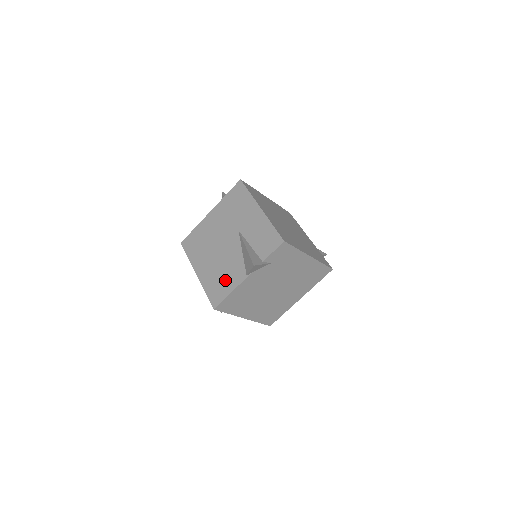
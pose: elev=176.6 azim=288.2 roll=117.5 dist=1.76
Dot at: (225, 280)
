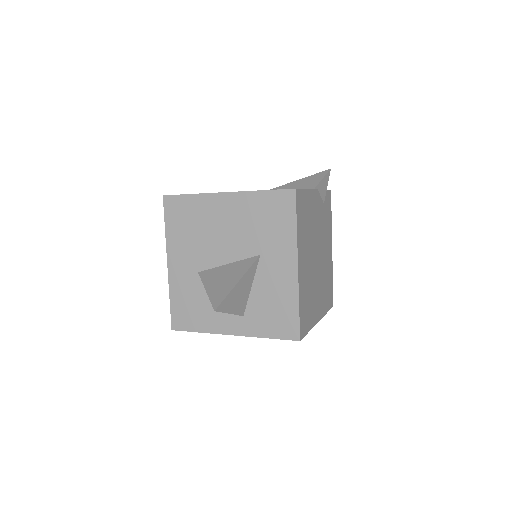
Dot at: occluded
